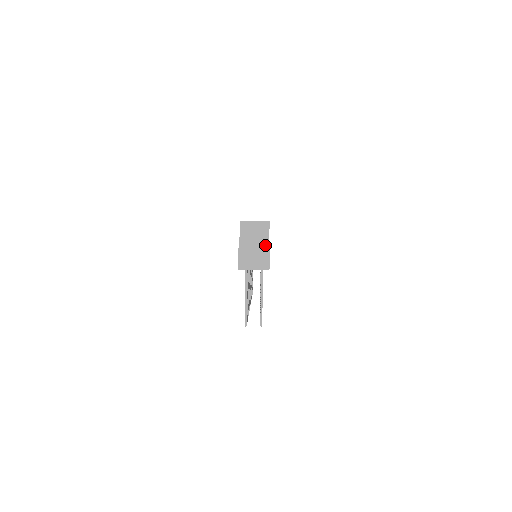
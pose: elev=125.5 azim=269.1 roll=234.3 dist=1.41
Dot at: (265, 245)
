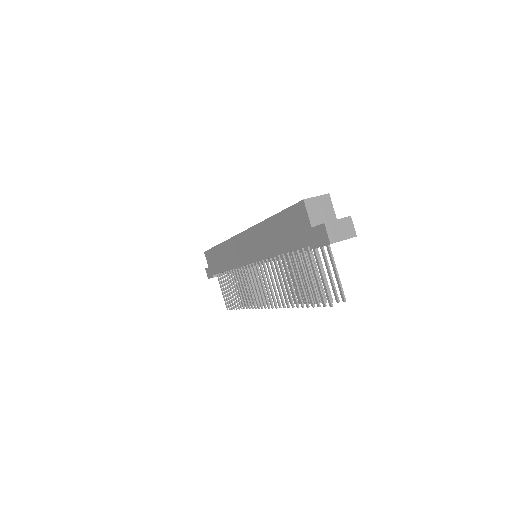
Dot at: (333, 218)
